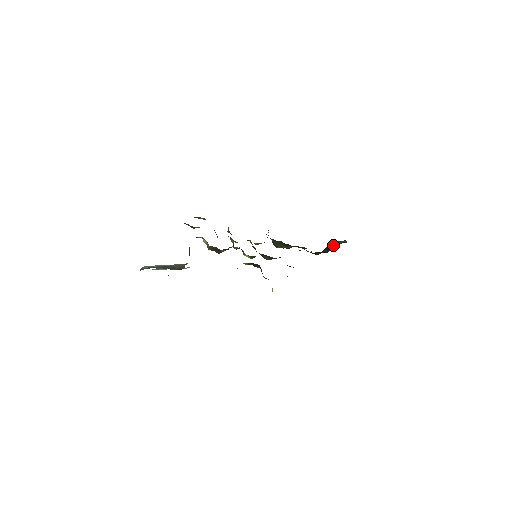
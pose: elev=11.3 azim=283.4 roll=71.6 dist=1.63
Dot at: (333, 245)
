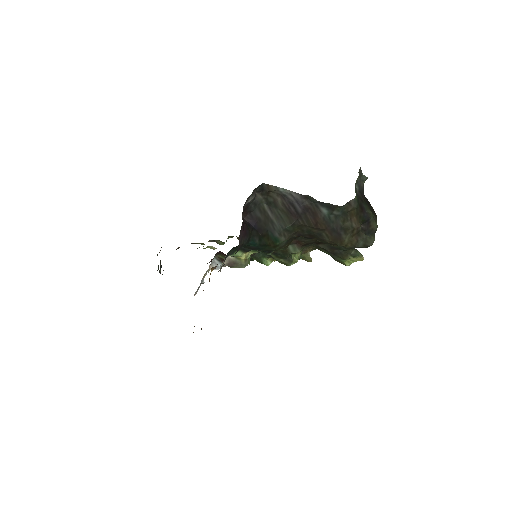
Dot at: (295, 208)
